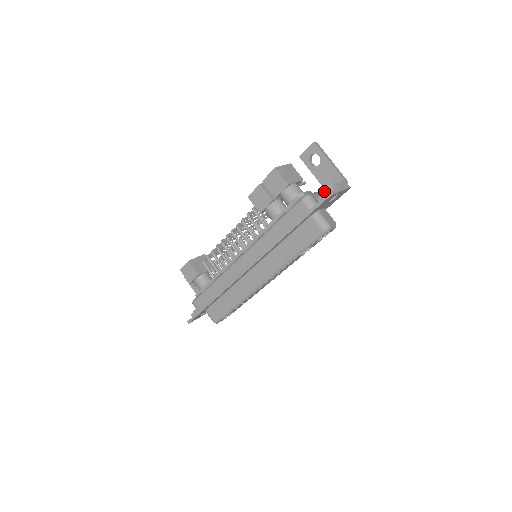
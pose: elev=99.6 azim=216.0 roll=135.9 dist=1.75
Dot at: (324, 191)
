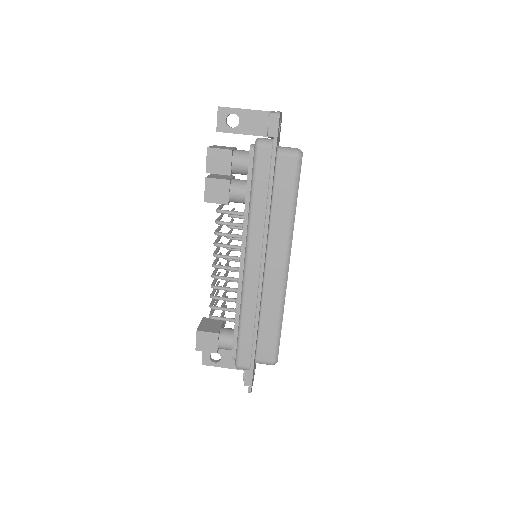
Dot at: (268, 122)
